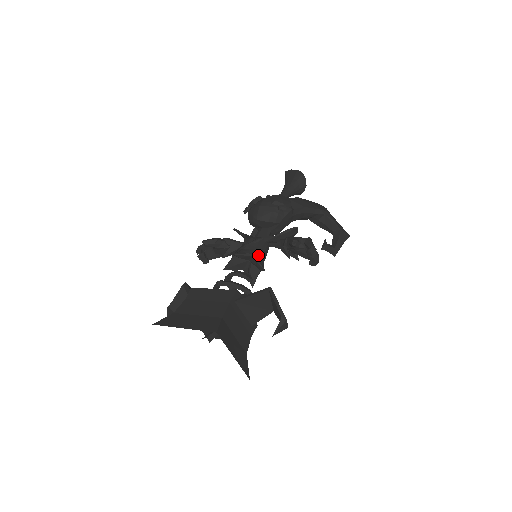
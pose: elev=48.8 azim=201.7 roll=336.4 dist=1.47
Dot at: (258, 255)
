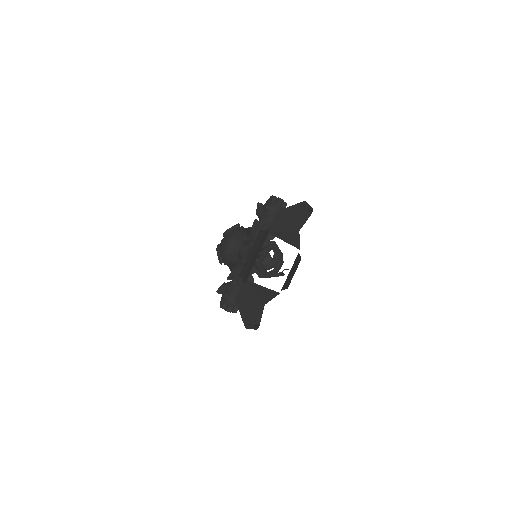
Dot at: occluded
